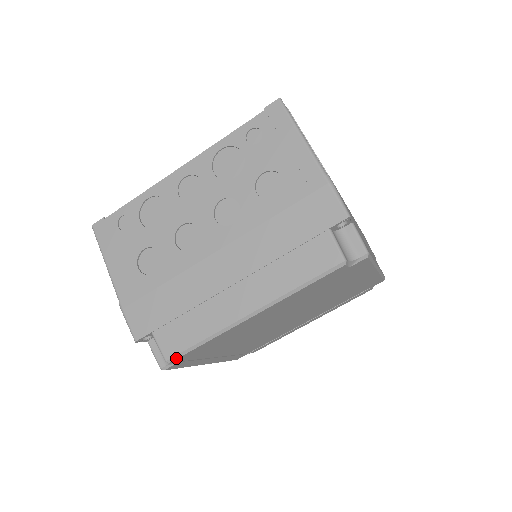
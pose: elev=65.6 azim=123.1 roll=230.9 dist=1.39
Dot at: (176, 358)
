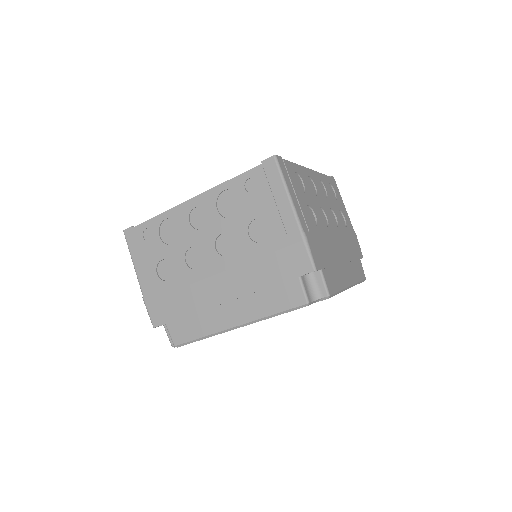
Dot at: (182, 345)
